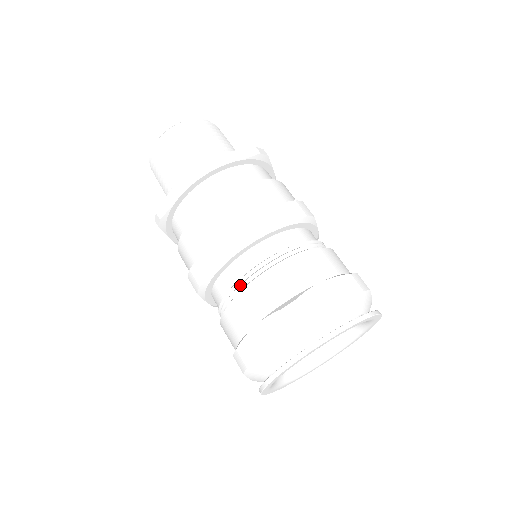
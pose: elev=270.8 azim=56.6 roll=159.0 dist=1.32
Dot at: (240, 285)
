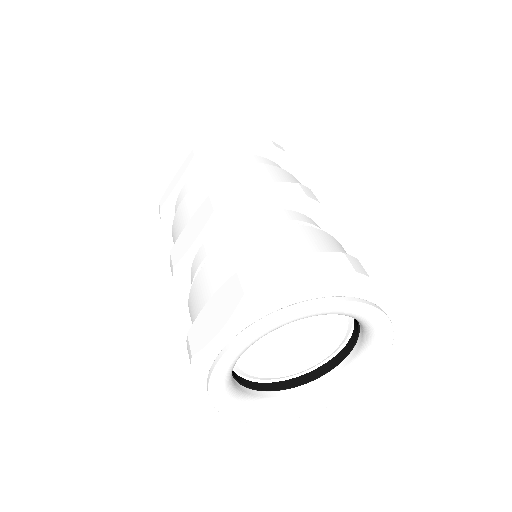
Dot at: (208, 258)
